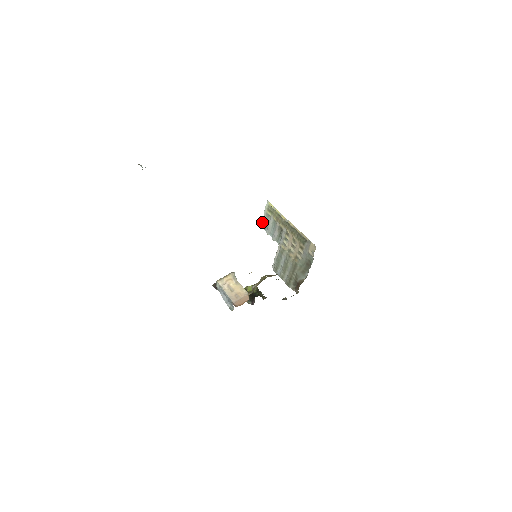
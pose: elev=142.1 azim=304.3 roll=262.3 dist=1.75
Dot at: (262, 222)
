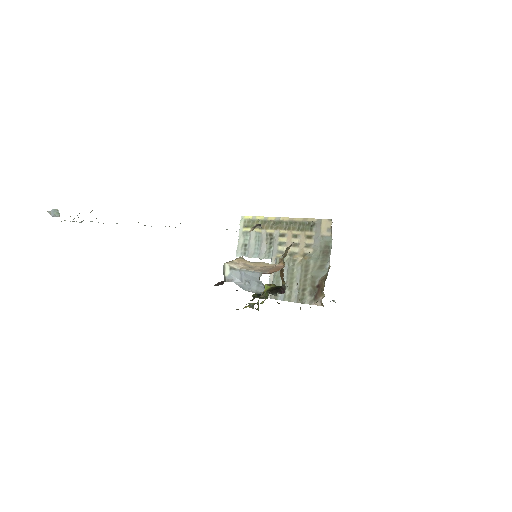
Dot at: (238, 248)
